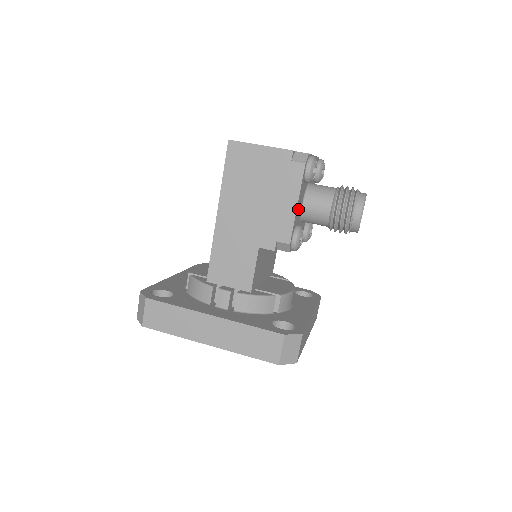
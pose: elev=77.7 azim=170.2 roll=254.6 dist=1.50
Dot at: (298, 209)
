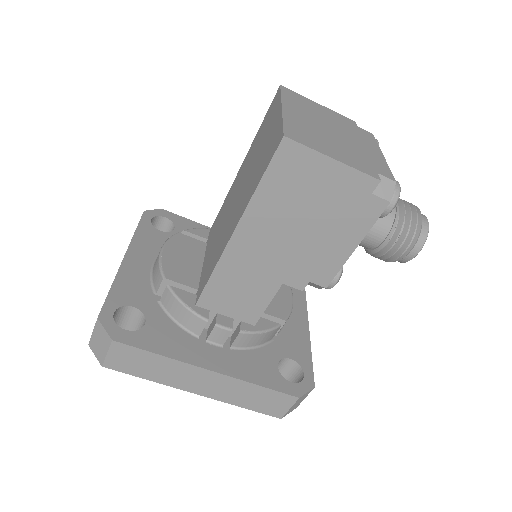
Dot at: occluded
